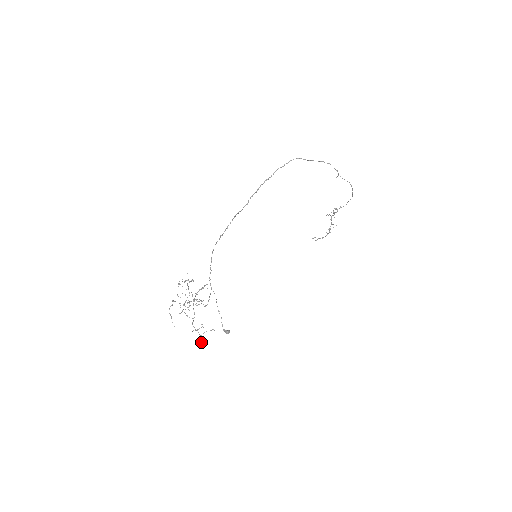
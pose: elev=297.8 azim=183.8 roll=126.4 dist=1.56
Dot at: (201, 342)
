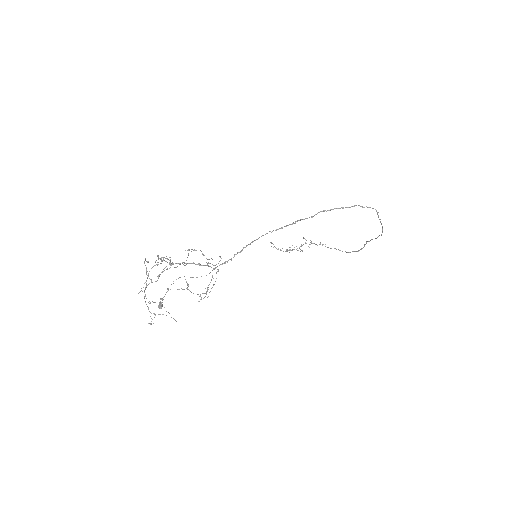
Dot at: (151, 324)
